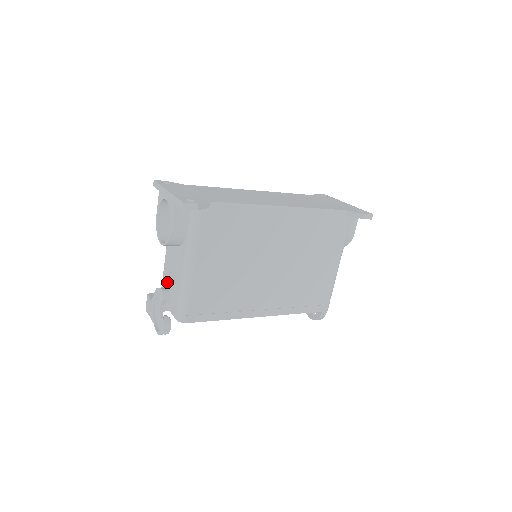
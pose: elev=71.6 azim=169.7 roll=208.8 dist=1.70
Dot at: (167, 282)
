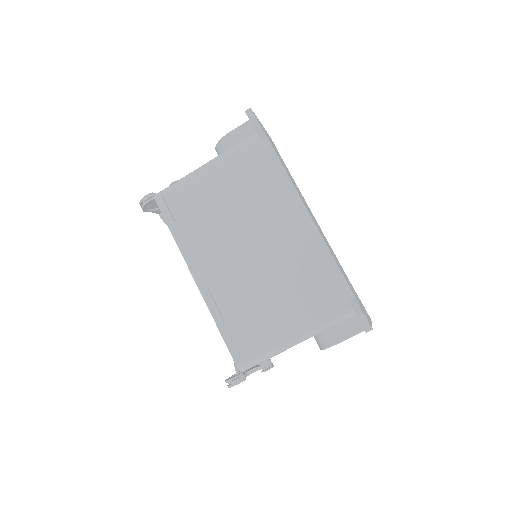
Dot at: occluded
